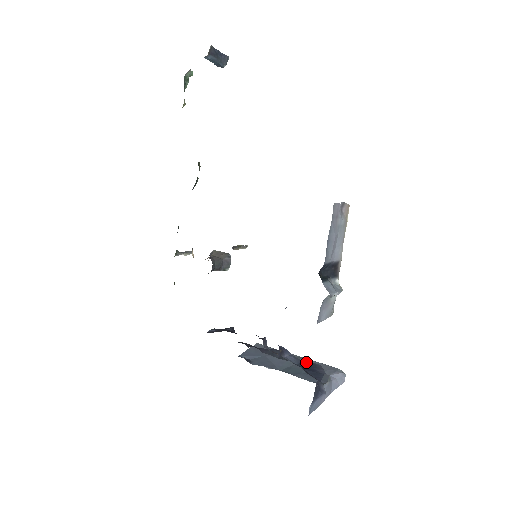
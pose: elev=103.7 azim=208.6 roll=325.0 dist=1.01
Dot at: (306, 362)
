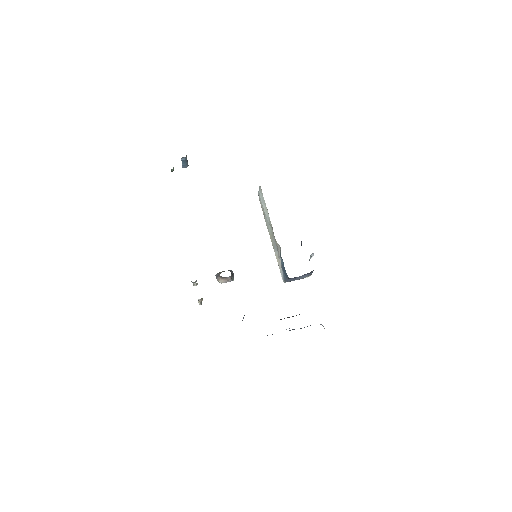
Dot at: occluded
